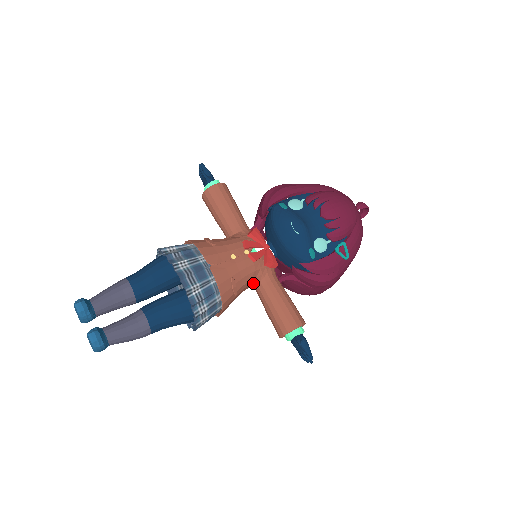
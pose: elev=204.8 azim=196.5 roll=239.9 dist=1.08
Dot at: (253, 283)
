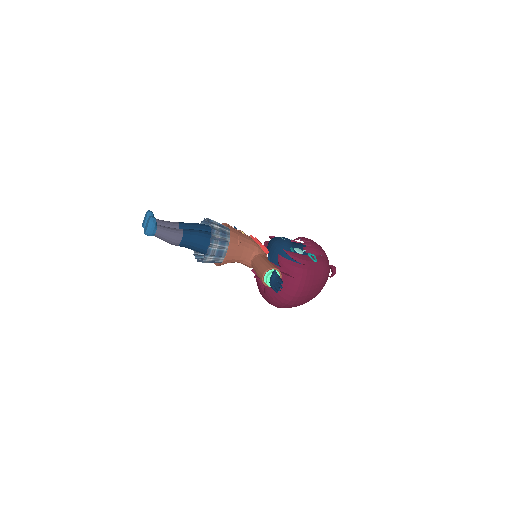
Dot at: (251, 257)
